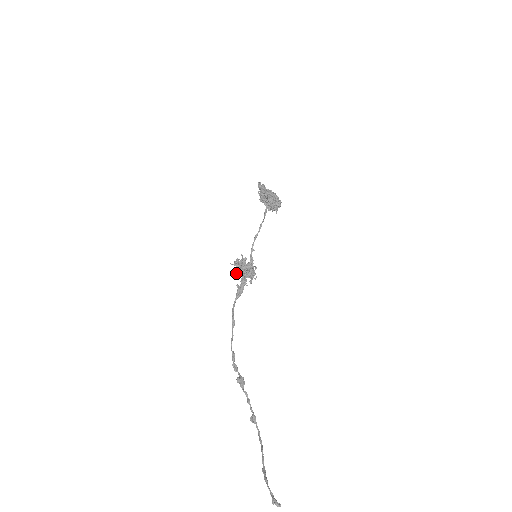
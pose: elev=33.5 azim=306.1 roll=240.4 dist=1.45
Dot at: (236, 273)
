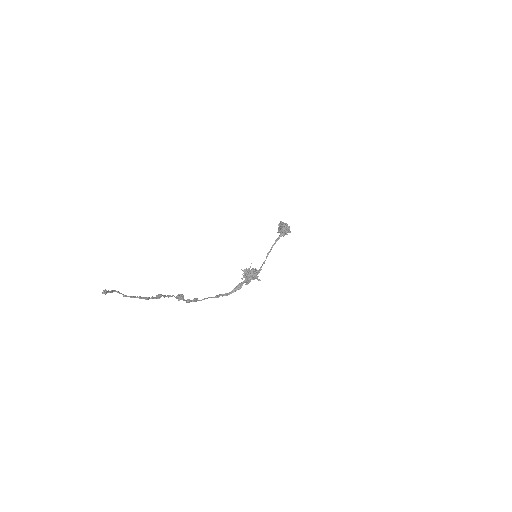
Dot at: (243, 277)
